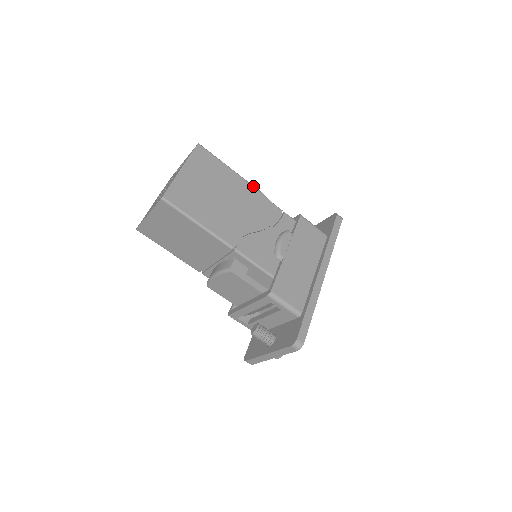
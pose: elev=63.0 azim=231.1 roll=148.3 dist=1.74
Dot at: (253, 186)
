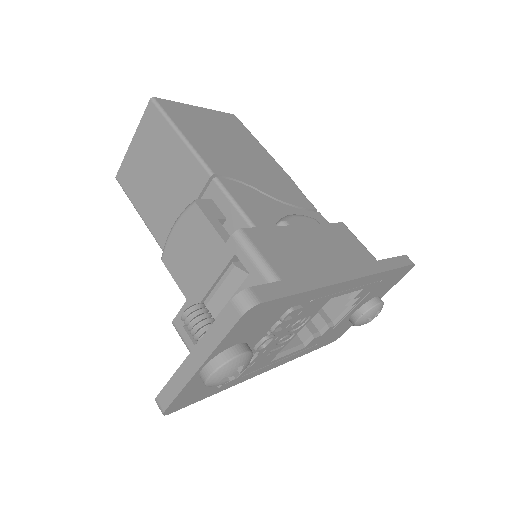
Dot at: occluded
